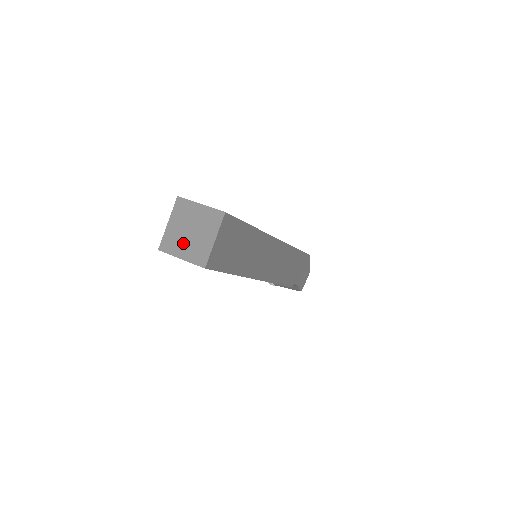
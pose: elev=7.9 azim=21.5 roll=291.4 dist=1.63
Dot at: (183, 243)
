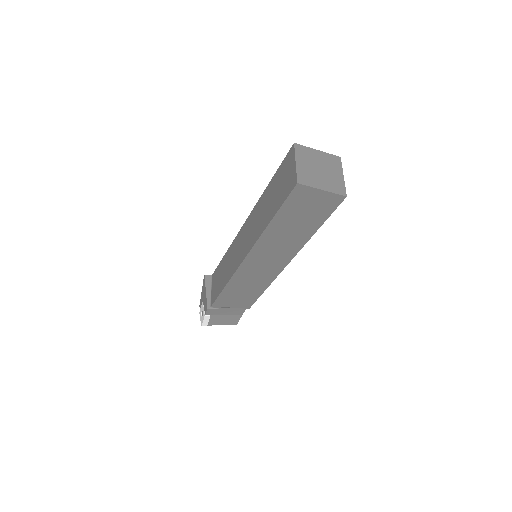
Dot at: (318, 178)
